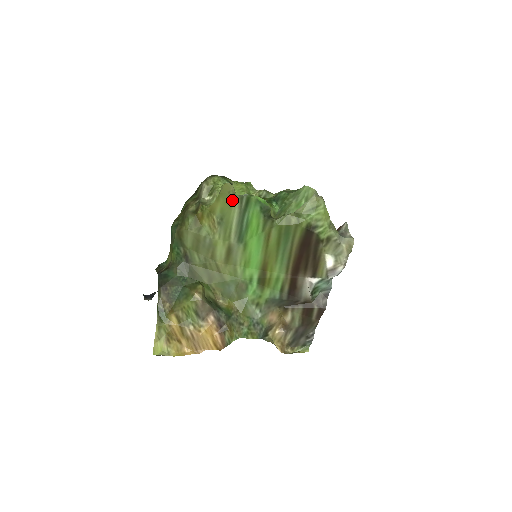
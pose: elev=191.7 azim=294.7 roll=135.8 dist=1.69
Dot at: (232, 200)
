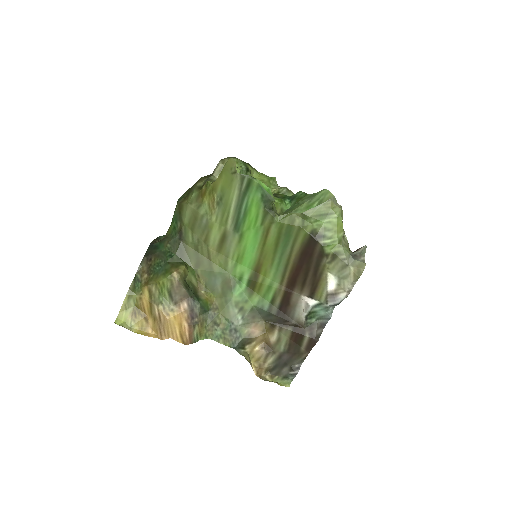
Dot at: (233, 178)
